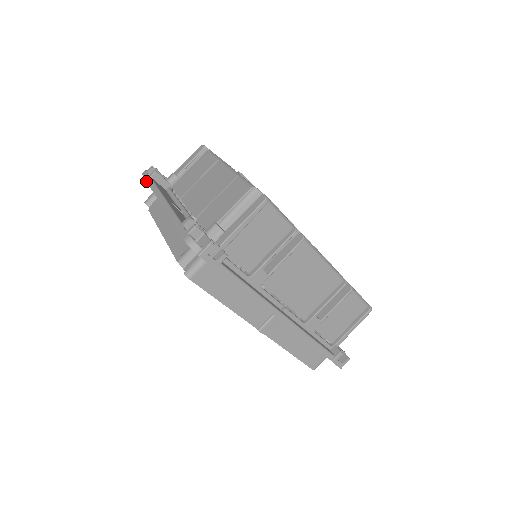
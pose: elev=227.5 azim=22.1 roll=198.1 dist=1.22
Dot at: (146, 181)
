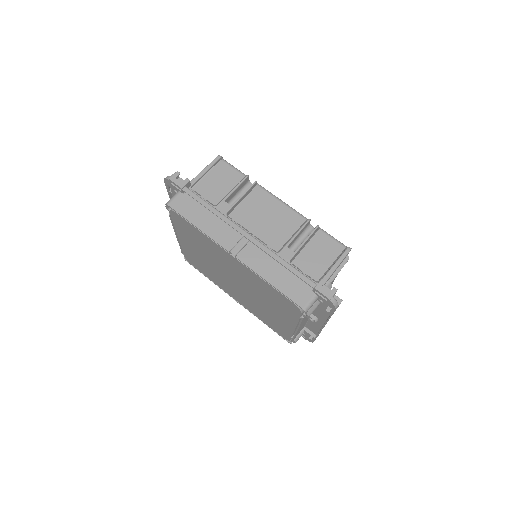
Dot at: occluded
